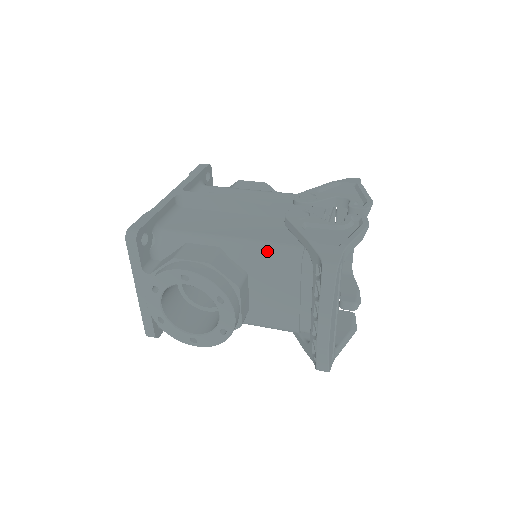
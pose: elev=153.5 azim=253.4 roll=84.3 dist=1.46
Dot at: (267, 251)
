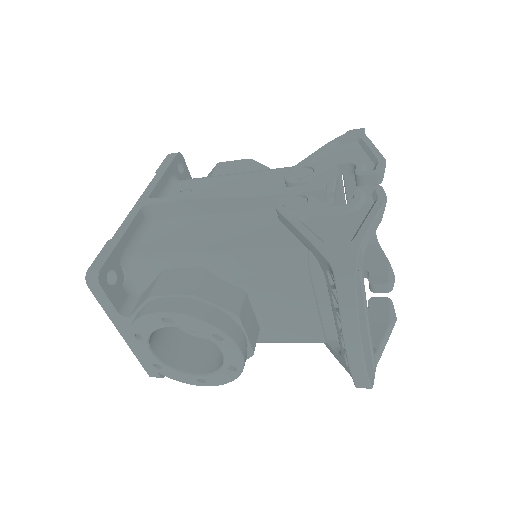
Dot at: (262, 261)
